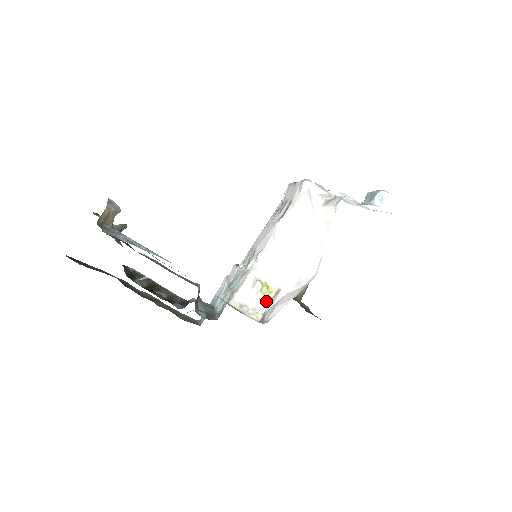
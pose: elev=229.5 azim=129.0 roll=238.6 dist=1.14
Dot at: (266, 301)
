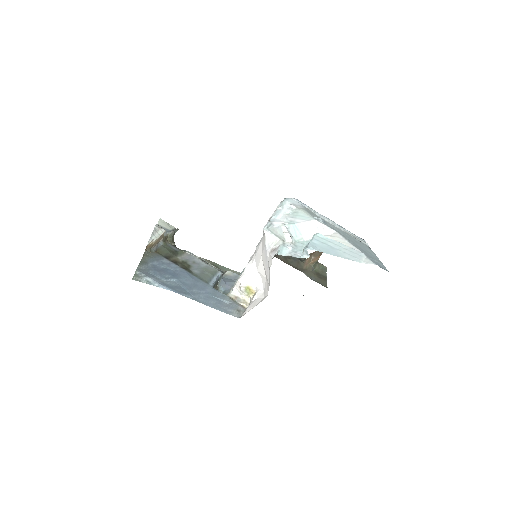
Dot at: (250, 297)
